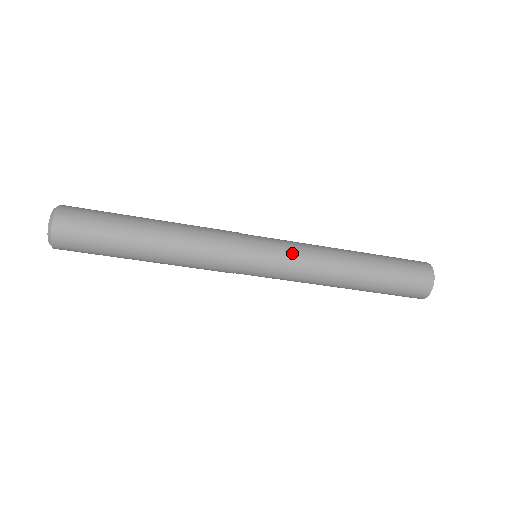
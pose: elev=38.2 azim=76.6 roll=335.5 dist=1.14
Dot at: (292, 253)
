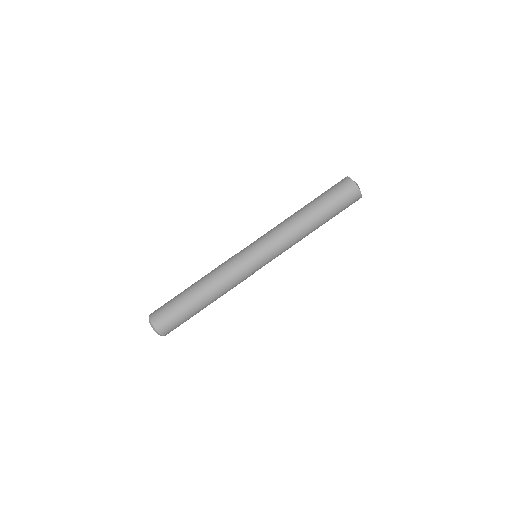
Dot at: (270, 240)
